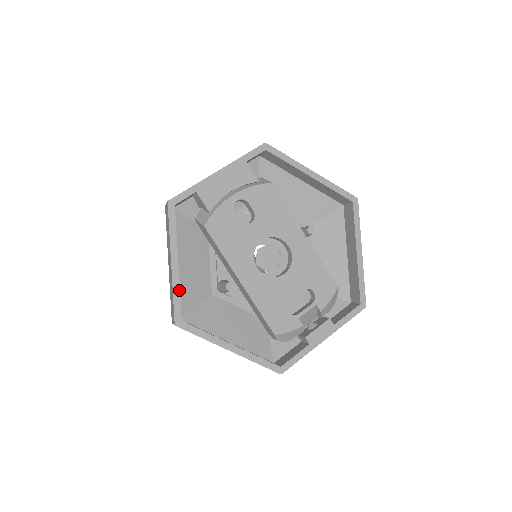
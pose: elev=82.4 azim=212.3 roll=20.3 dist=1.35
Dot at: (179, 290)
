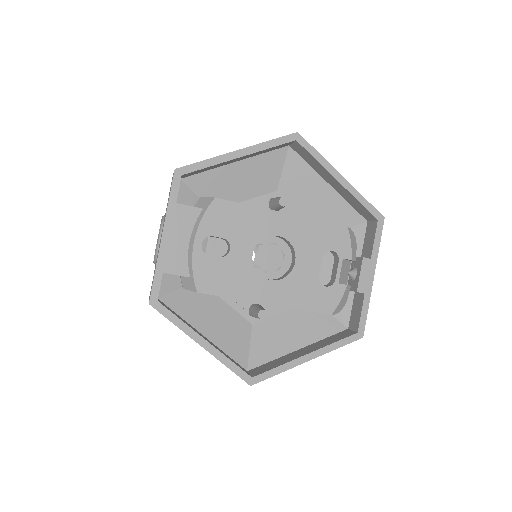
Dot at: (227, 359)
